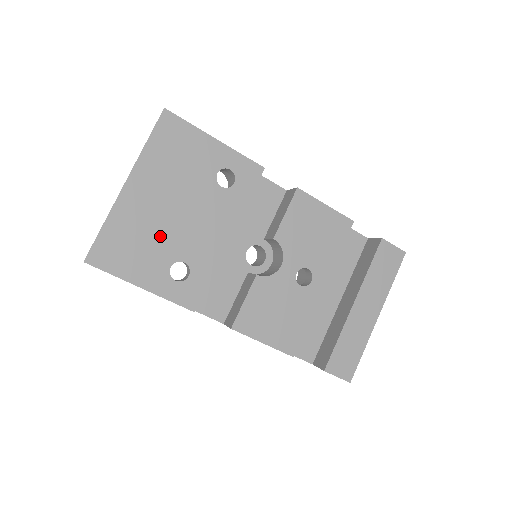
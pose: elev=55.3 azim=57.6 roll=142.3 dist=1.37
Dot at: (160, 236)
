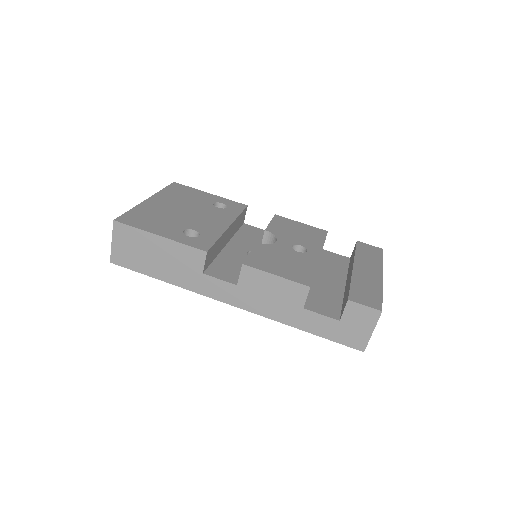
Dot at: (174, 218)
